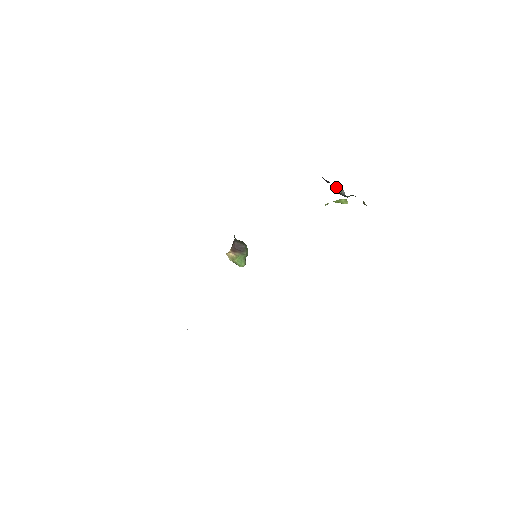
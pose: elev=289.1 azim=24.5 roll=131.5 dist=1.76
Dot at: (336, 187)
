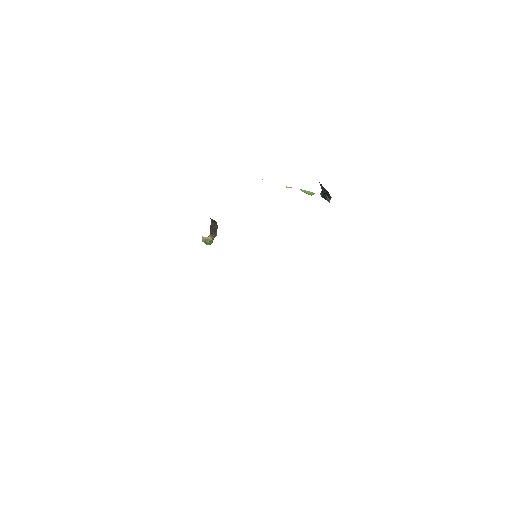
Dot at: occluded
